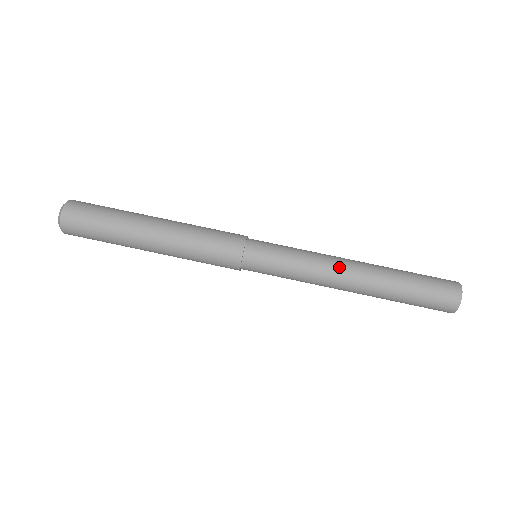
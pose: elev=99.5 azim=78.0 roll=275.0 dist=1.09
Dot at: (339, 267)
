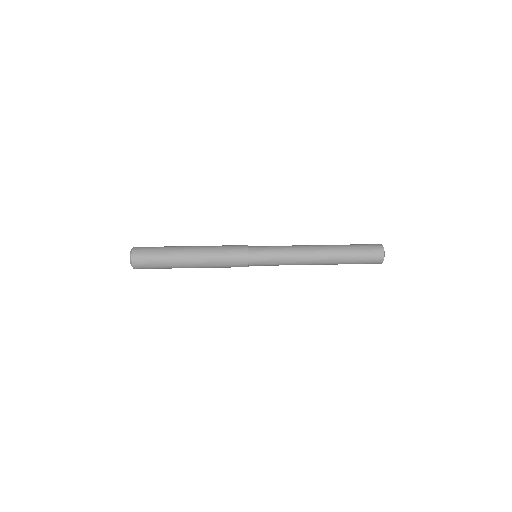
Dot at: (307, 248)
